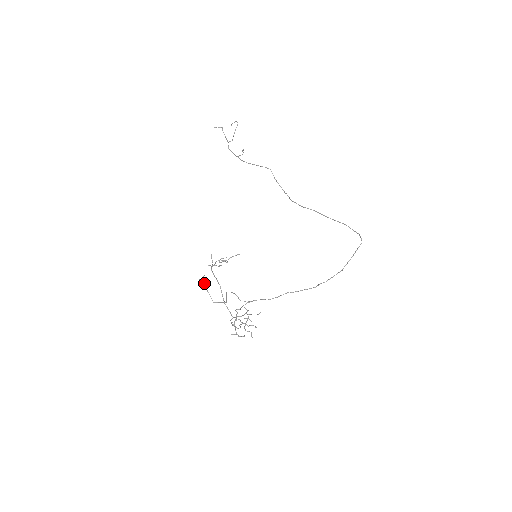
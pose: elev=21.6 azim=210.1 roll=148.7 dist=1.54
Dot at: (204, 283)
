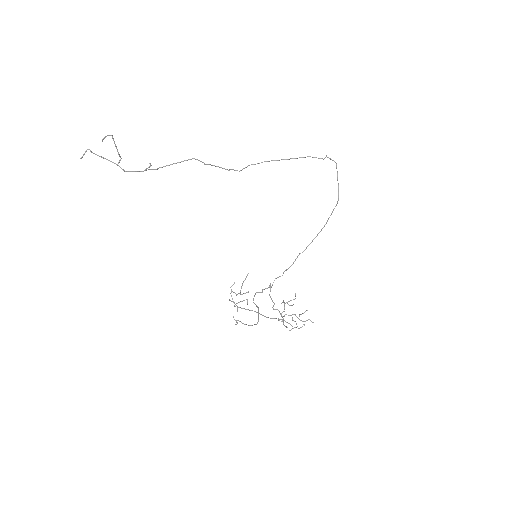
Dot at: occluded
